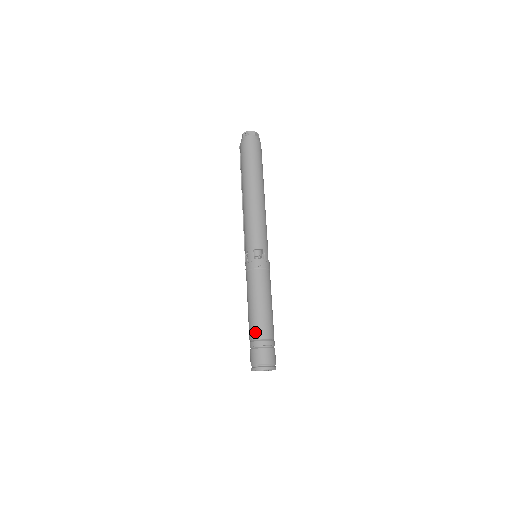
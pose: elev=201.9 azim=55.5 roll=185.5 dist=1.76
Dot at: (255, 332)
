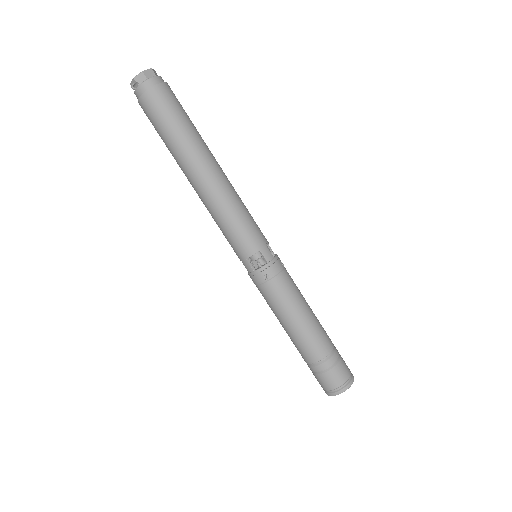
Dot at: (306, 357)
